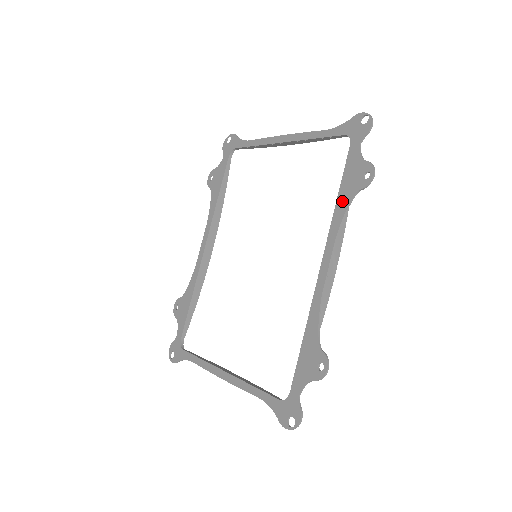
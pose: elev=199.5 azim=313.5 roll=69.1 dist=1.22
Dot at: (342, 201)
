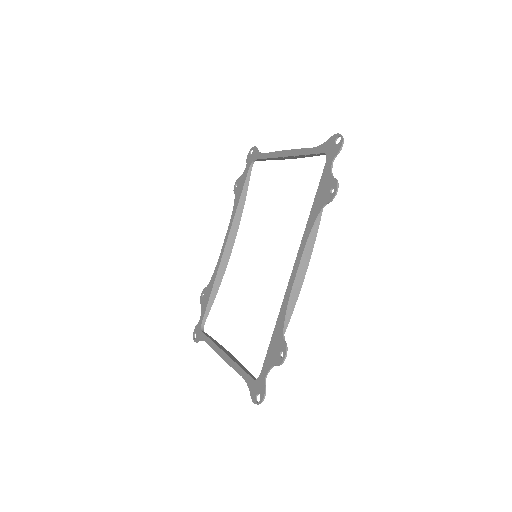
Dot at: (314, 212)
